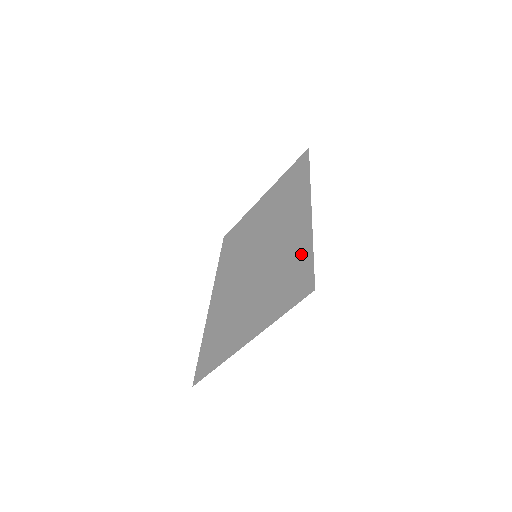
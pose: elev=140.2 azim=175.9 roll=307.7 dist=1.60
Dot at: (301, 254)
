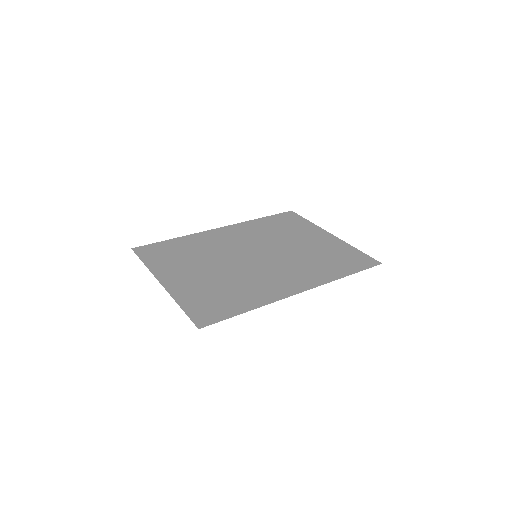
Dot at: (243, 302)
